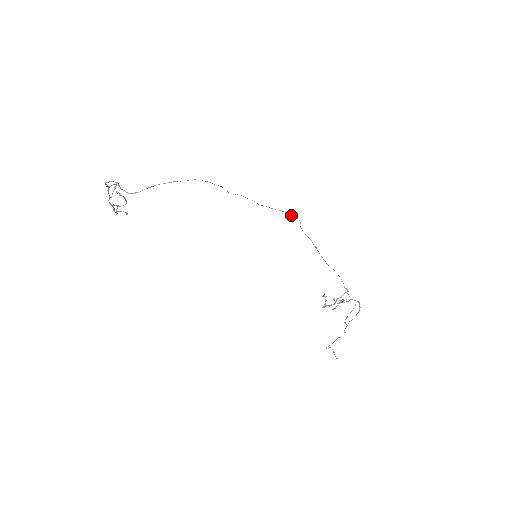
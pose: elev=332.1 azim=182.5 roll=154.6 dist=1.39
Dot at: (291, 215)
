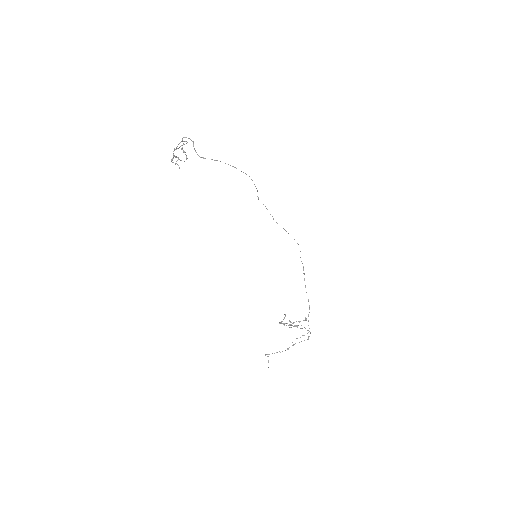
Dot at: occluded
